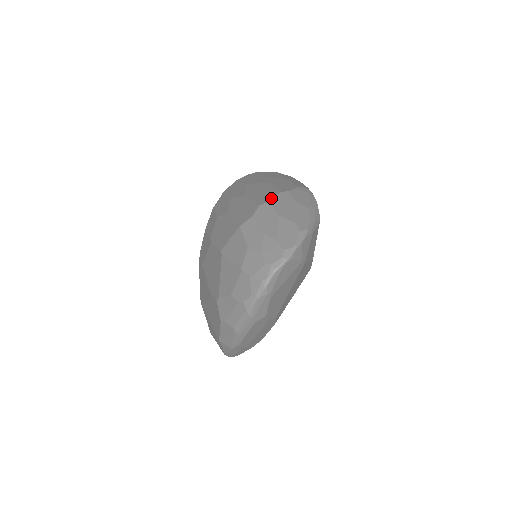
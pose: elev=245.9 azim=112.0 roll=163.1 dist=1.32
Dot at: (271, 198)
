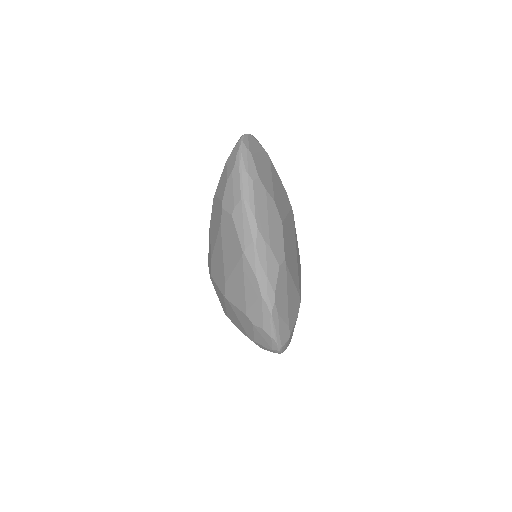
Dot at: occluded
